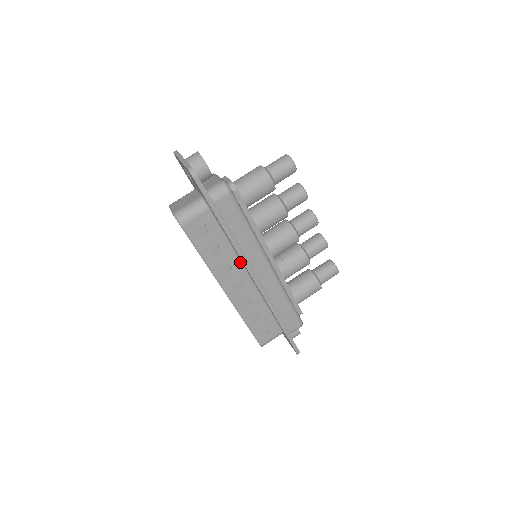
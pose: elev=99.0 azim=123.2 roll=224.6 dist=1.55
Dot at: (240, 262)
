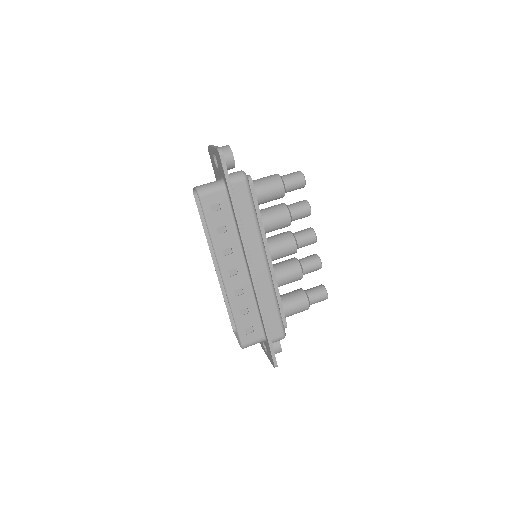
Dot at: (241, 249)
